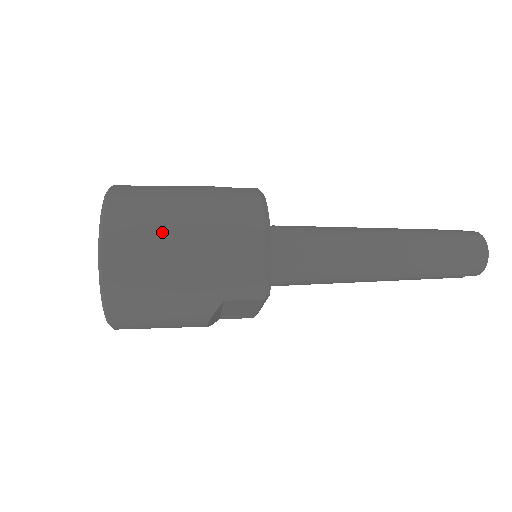
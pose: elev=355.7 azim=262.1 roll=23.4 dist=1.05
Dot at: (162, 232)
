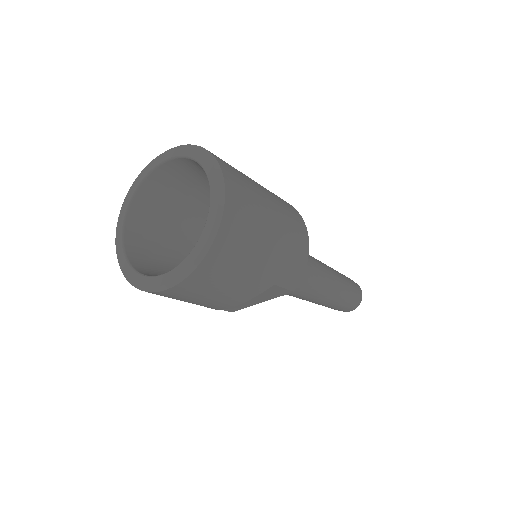
Dot at: (260, 207)
